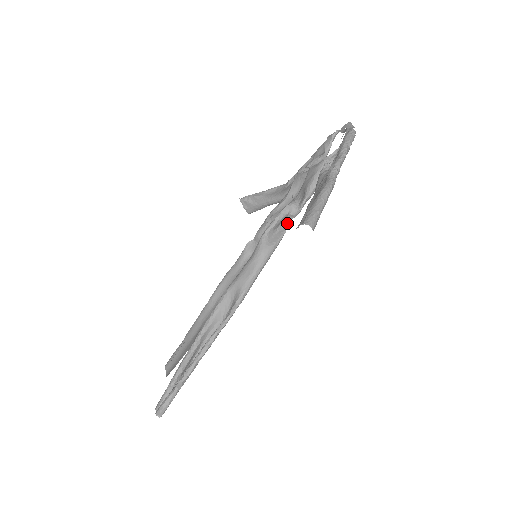
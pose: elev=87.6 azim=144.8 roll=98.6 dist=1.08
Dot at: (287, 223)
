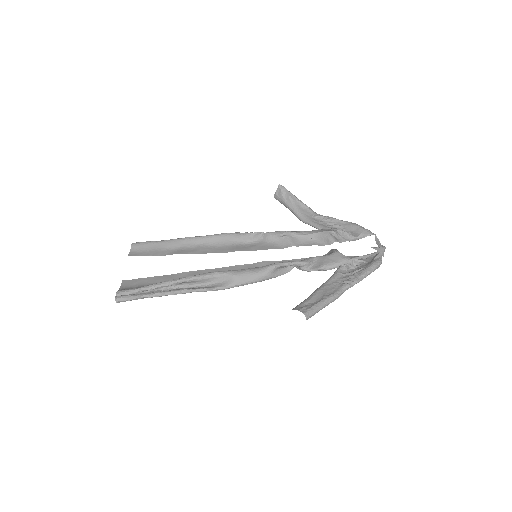
Dot at: occluded
